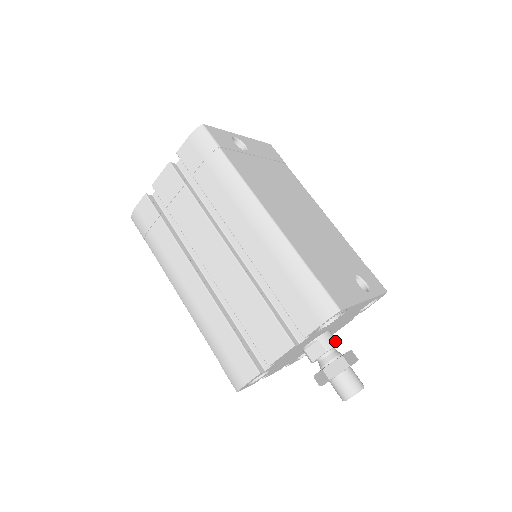
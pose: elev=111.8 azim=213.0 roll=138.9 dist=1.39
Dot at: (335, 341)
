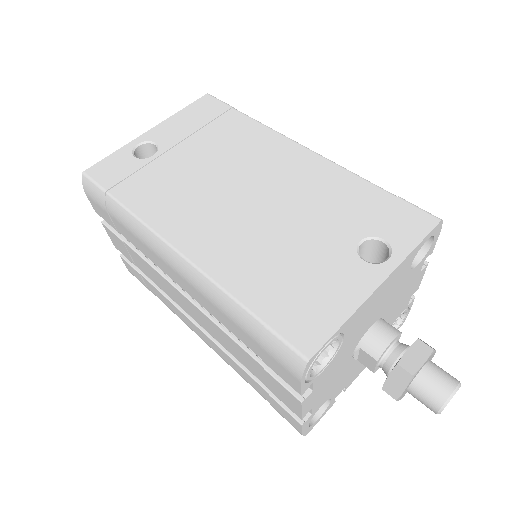
Dot at: (386, 338)
